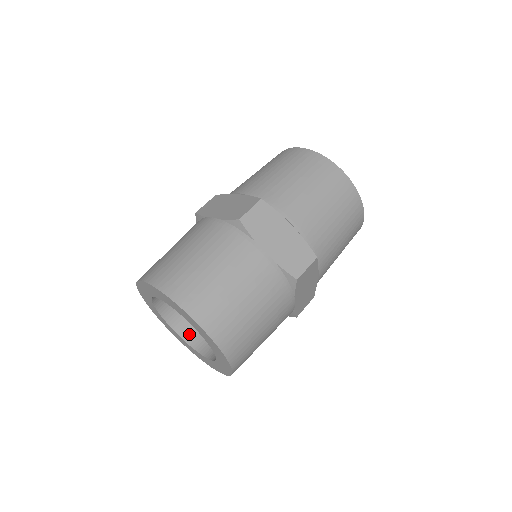
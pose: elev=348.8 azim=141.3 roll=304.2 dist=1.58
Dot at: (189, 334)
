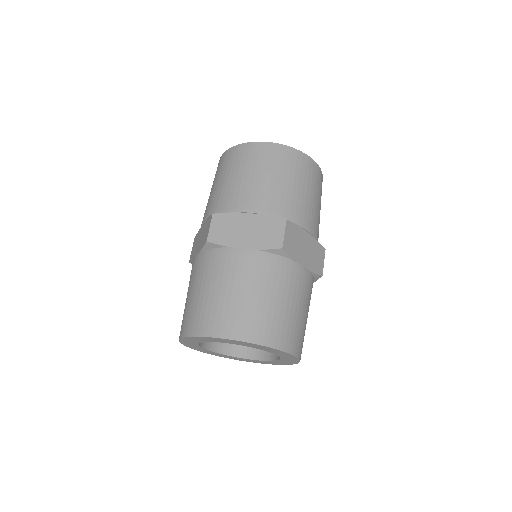
Dot at: (219, 346)
